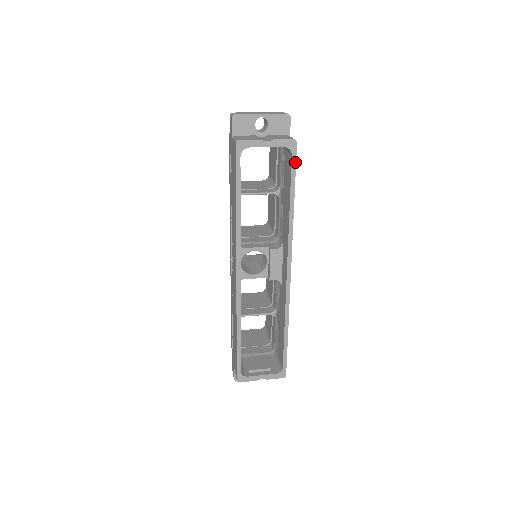
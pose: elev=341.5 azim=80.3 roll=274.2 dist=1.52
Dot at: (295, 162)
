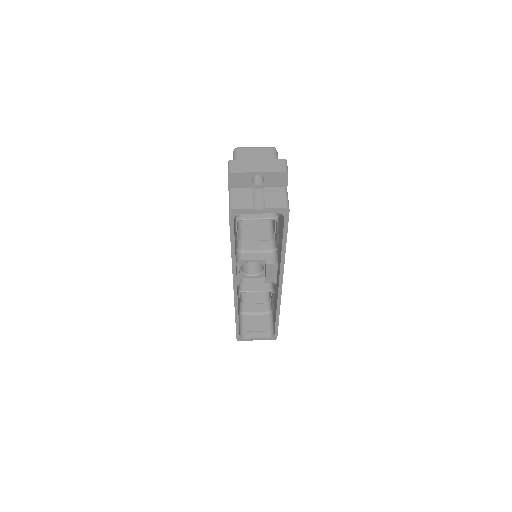
Dot at: (287, 223)
